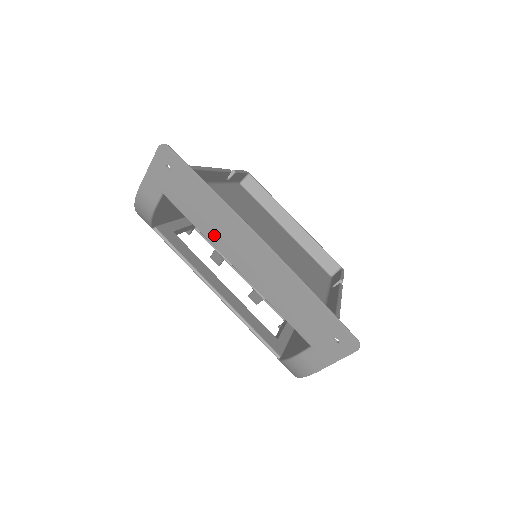
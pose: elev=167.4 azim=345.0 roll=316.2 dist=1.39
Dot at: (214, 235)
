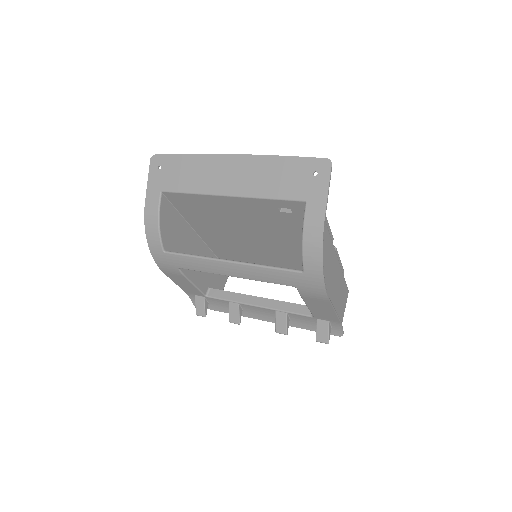
Dot at: (203, 185)
